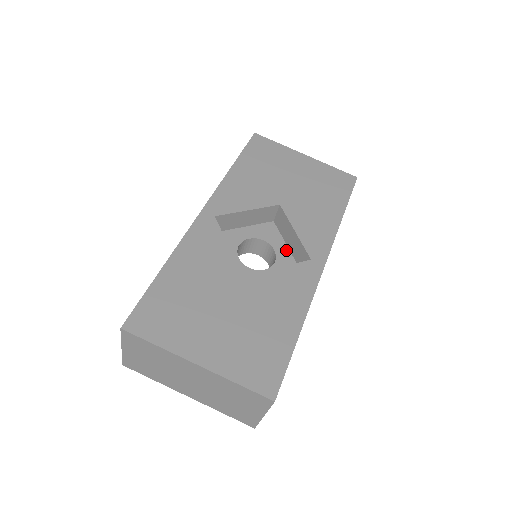
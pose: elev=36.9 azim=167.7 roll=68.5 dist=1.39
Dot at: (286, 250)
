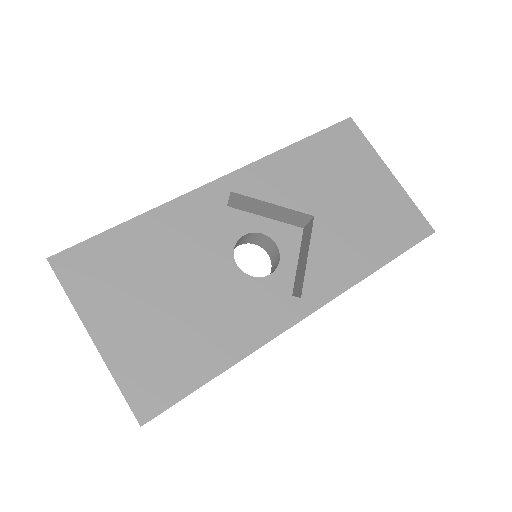
Dot at: (293, 268)
